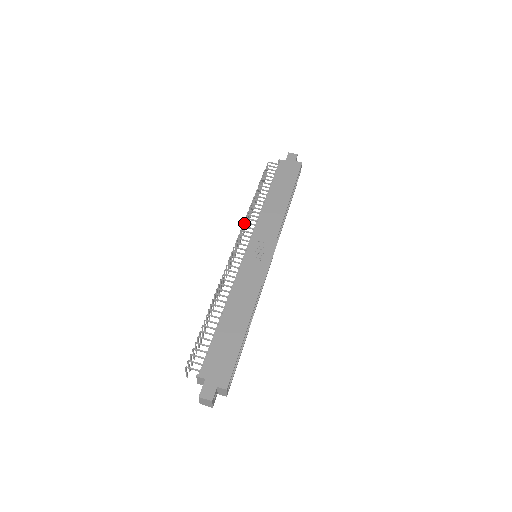
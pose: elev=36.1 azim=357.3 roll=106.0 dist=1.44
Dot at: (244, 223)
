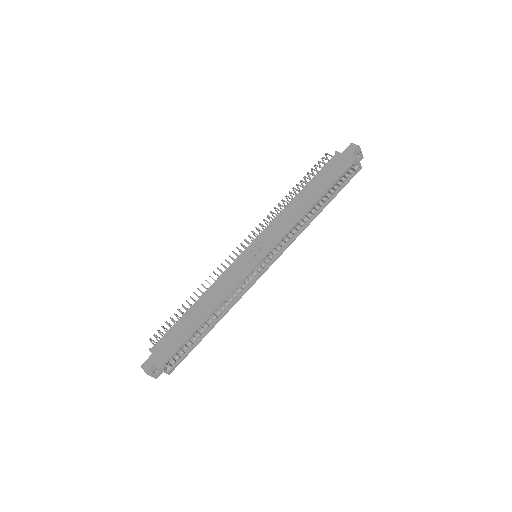
Dot at: (263, 220)
